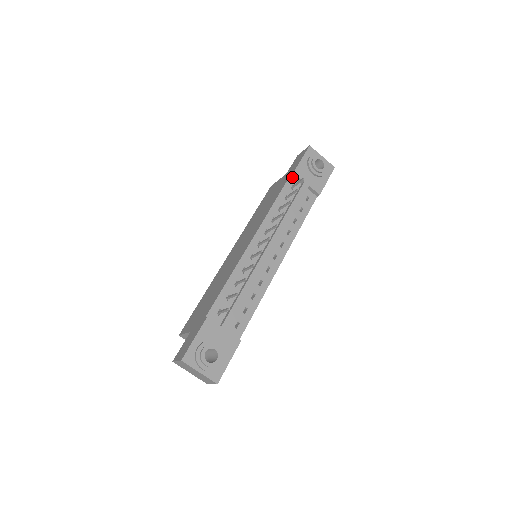
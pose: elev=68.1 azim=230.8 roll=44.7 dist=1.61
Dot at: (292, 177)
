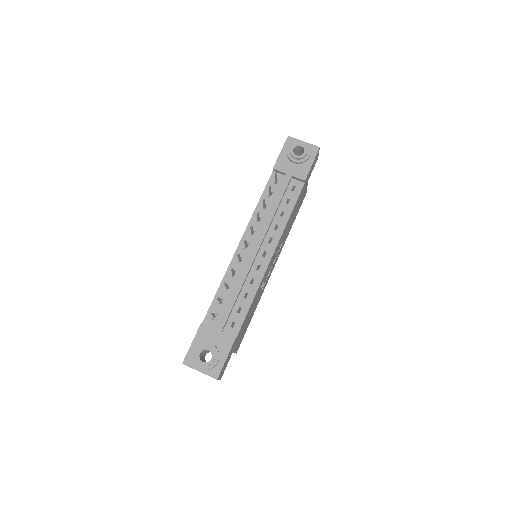
Dot at: (274, 173)
